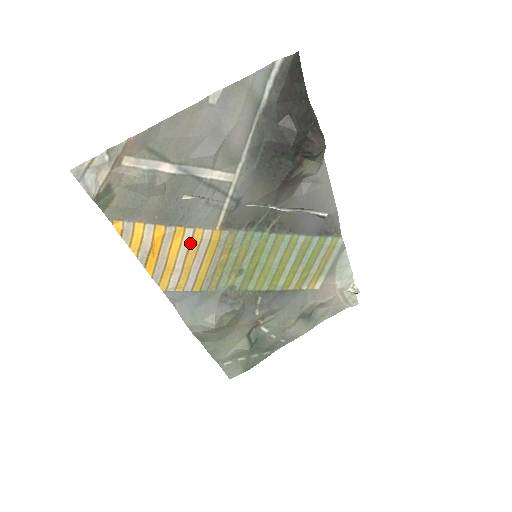
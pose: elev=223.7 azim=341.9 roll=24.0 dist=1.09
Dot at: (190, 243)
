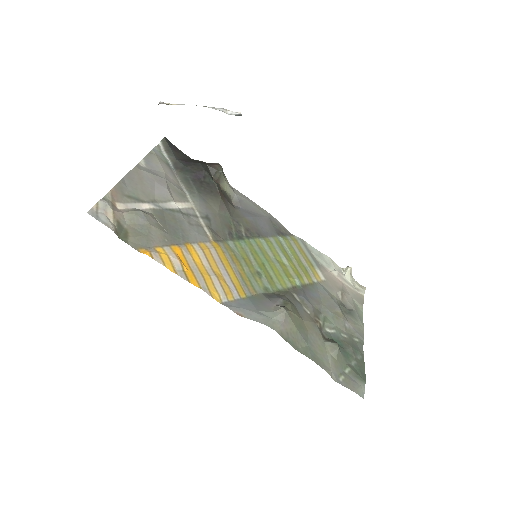
Dot at: (204, 254)
